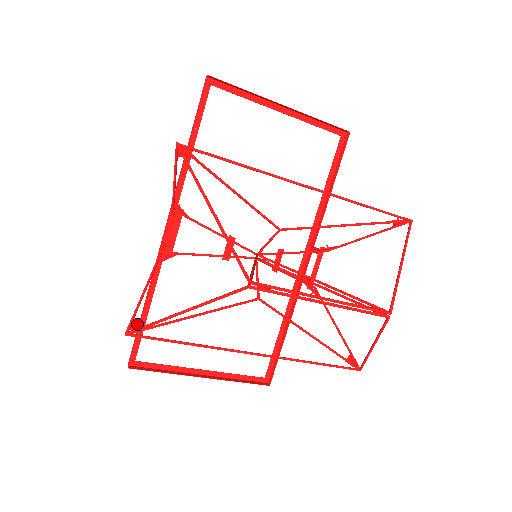
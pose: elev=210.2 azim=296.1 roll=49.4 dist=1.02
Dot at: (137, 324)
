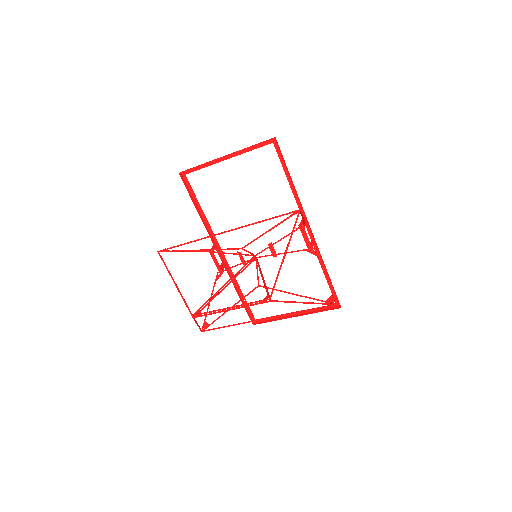
Dot at: (206, 324)
